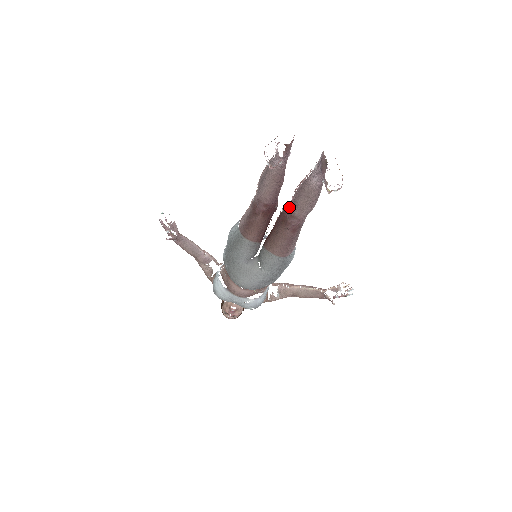
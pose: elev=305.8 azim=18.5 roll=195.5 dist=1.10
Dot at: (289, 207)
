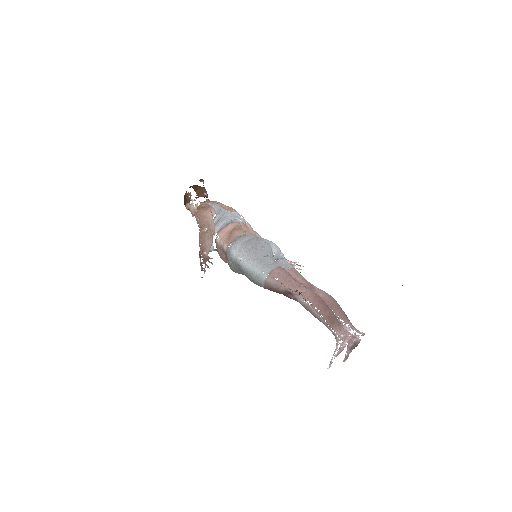
Dot at: occluded
